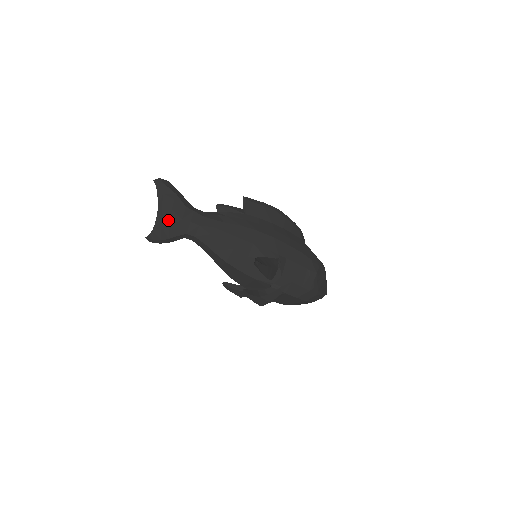
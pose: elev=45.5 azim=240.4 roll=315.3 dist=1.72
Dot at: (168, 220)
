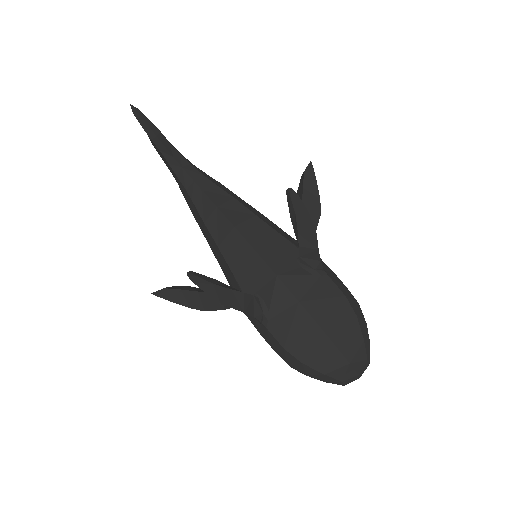
Dot at: occluded
